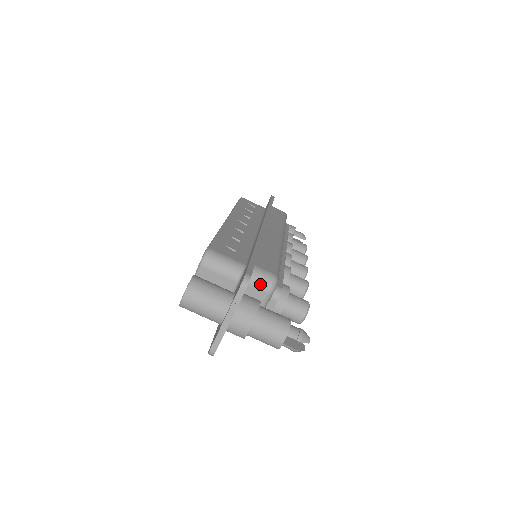
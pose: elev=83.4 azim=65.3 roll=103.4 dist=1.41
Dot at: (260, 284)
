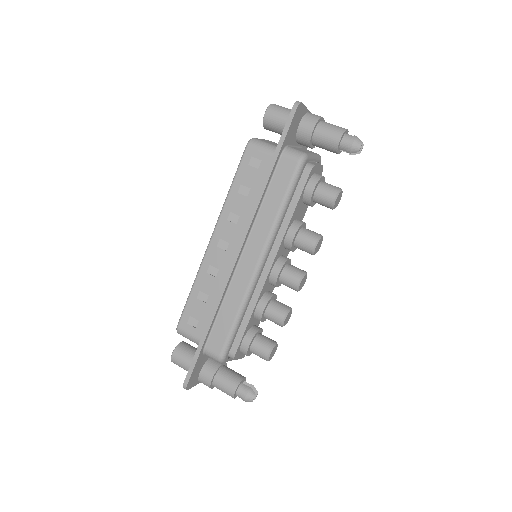
Dot at: occluded
